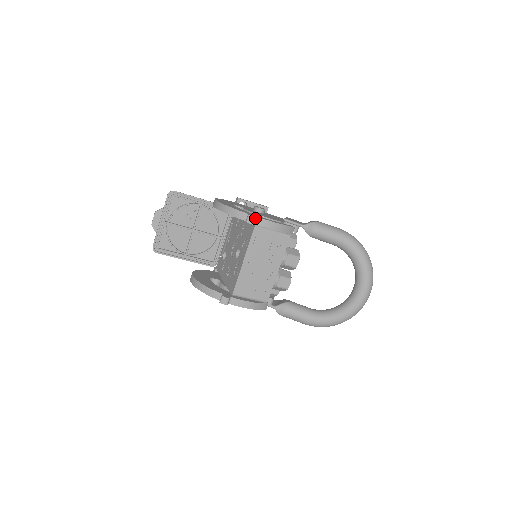
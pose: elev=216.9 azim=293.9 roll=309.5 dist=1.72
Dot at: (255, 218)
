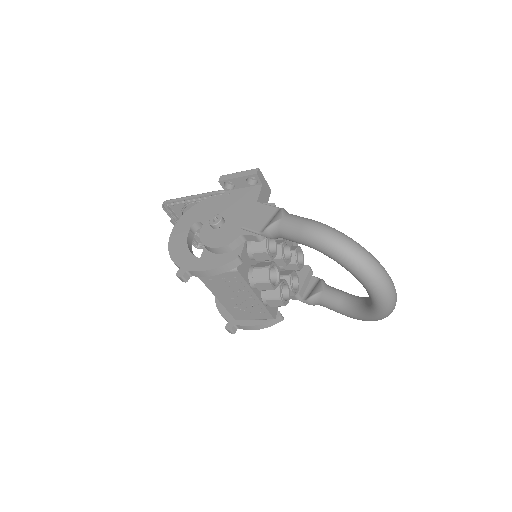
Dot at: (182, 277)
